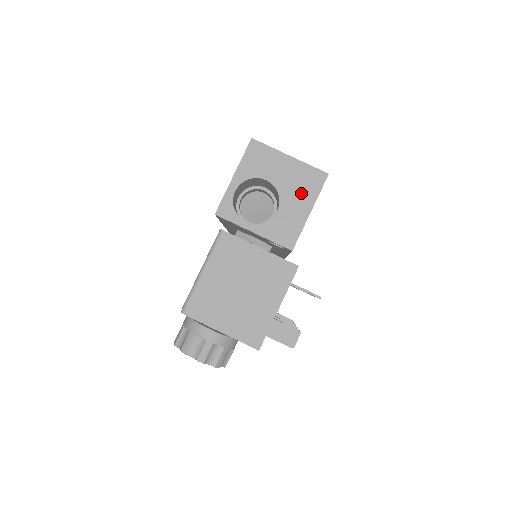
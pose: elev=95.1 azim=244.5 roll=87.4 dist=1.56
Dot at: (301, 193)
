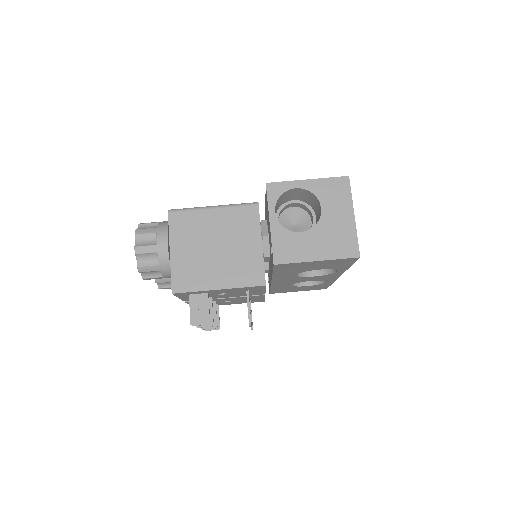
Dot at: (329, 243)
